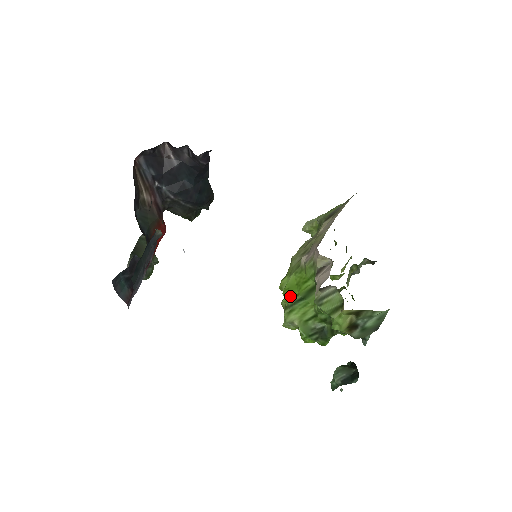
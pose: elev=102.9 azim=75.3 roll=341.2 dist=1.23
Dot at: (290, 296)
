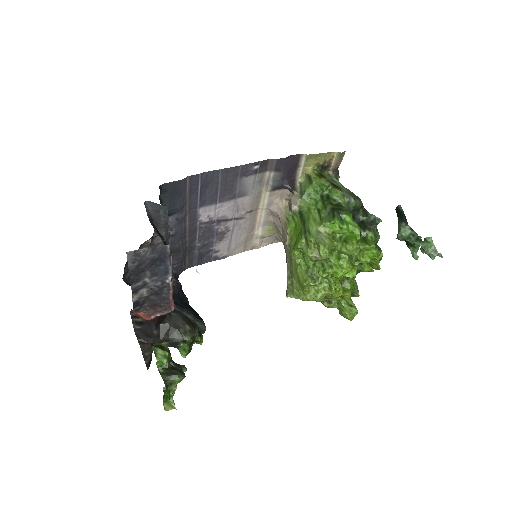
Dot at: (299, 236)
